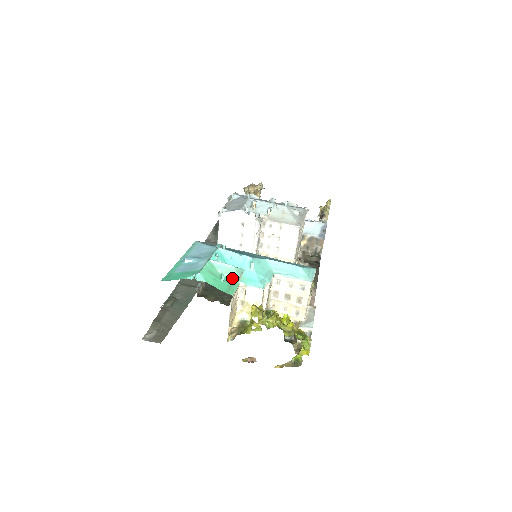
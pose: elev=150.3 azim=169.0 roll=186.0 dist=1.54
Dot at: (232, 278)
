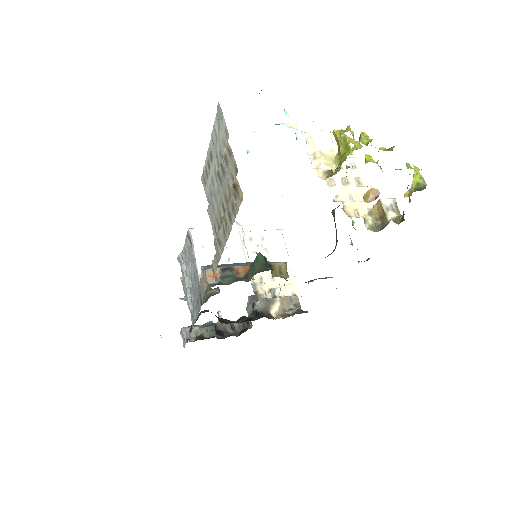
Dot at: (290, 126)
